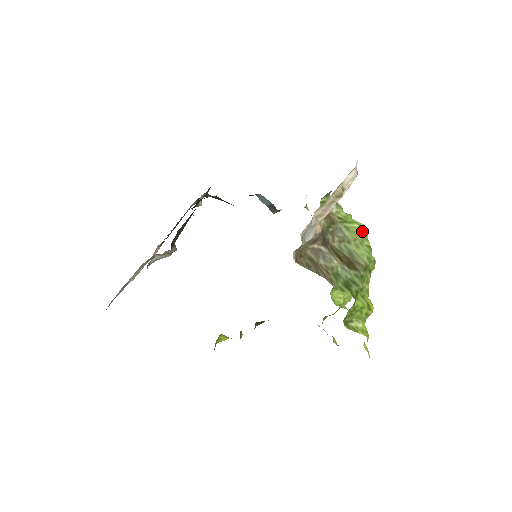
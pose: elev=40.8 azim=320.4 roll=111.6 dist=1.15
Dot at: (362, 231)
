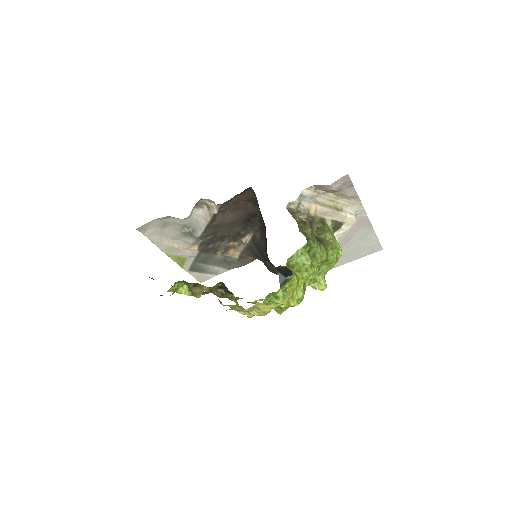
Dot at: (338, 247)
